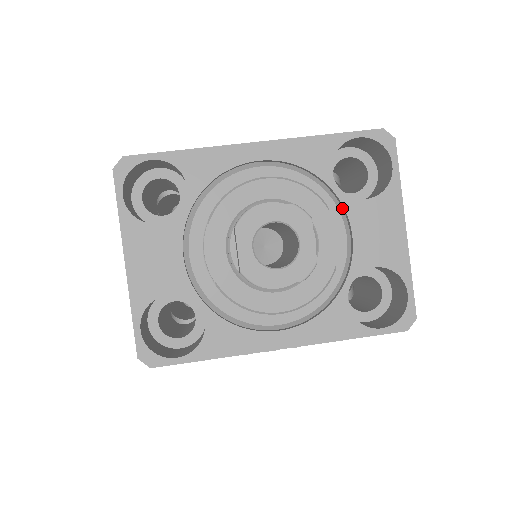
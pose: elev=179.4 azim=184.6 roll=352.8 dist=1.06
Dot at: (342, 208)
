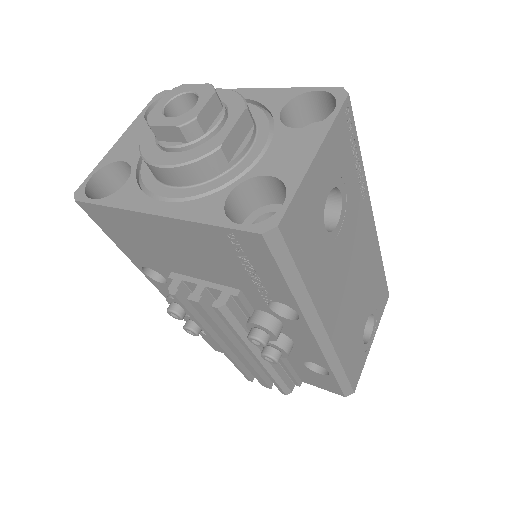
Dot at: (275, 135)
